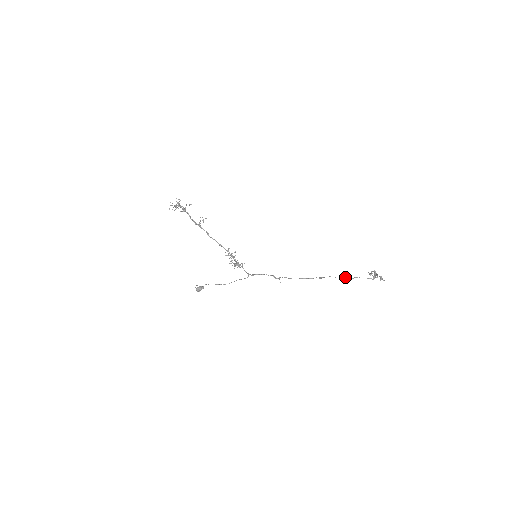
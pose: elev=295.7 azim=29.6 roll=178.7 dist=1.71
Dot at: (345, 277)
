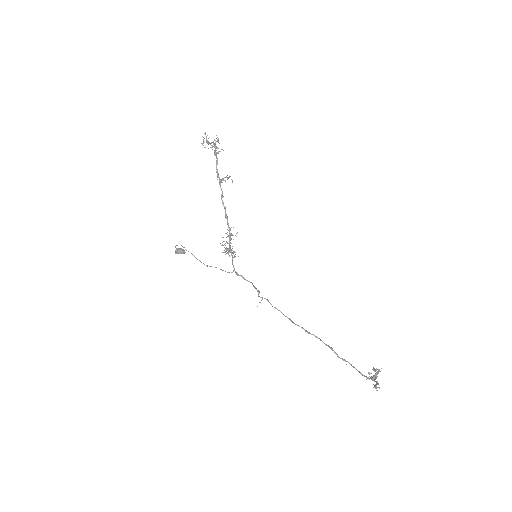
Dot at: (335, 352)
